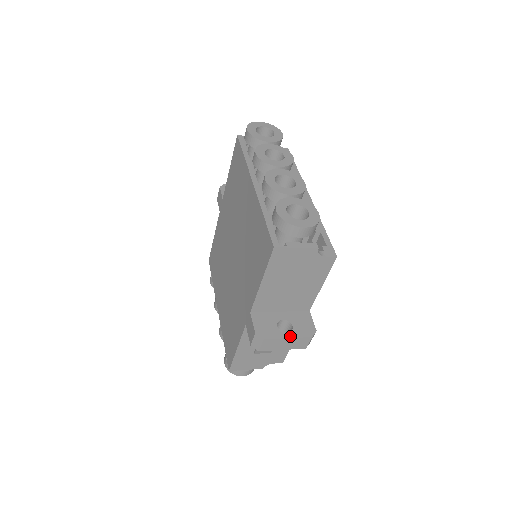
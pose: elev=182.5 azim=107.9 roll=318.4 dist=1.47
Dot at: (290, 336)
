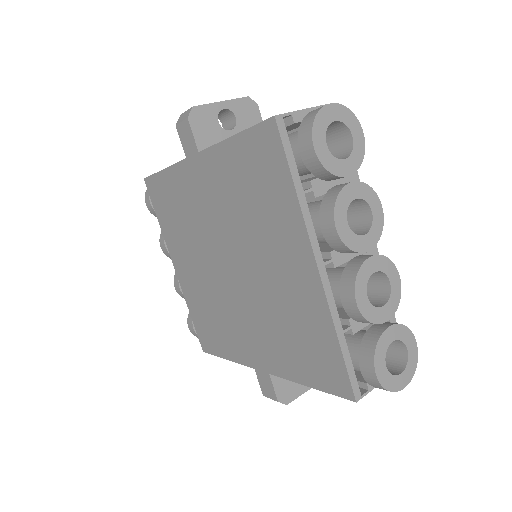
Dot at: occluded
